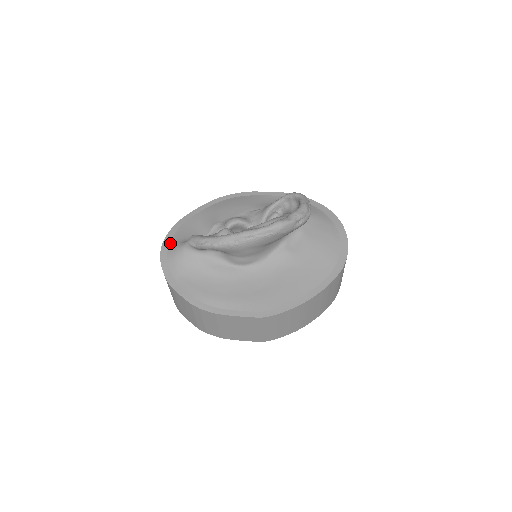
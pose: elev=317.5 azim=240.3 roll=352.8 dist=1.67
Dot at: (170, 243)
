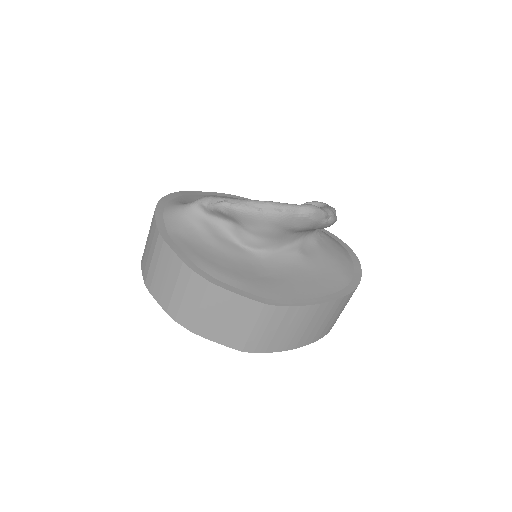
Dot at: (169, 202)
